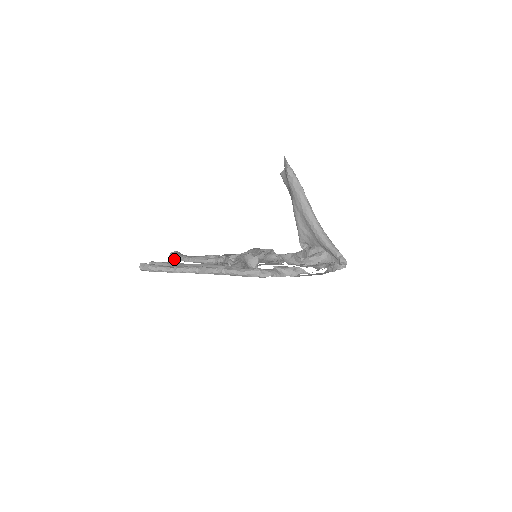
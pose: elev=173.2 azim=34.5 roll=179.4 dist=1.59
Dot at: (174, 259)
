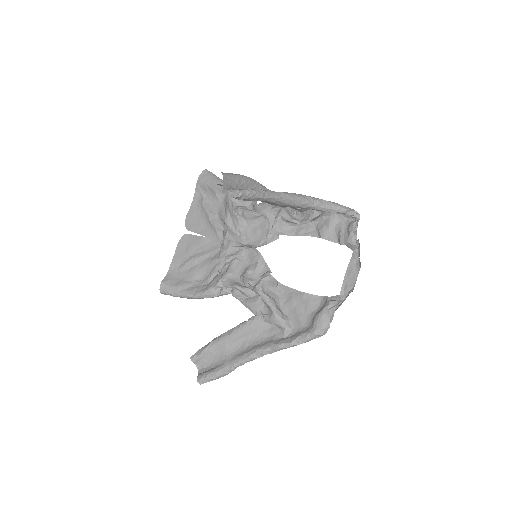
Dot at: occluded
